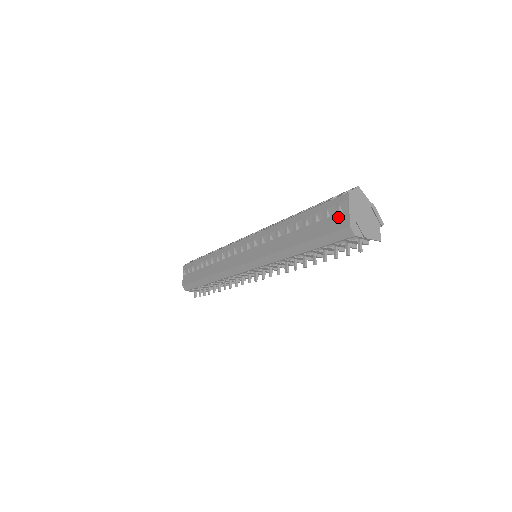
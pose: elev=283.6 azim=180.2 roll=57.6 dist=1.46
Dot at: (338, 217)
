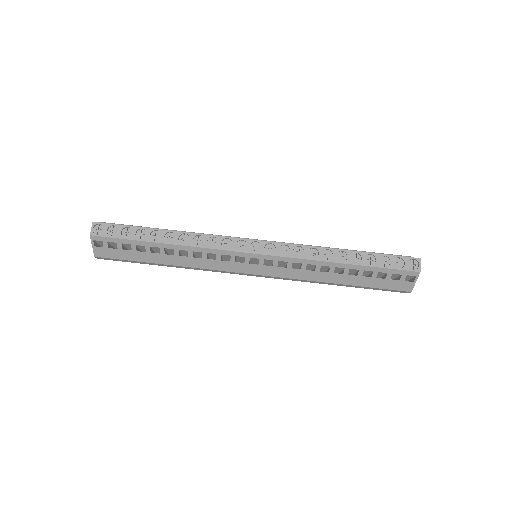
Dot at: (403, 283)
